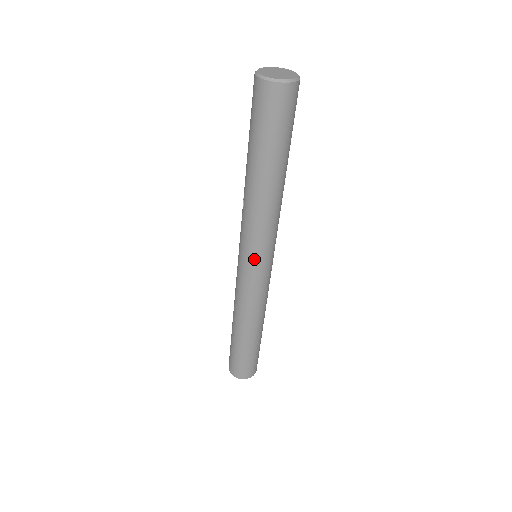
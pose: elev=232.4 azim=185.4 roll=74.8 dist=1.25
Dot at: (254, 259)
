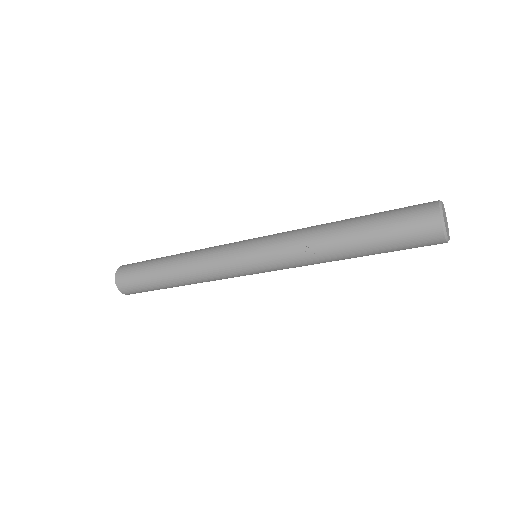
Dot at: occluded
